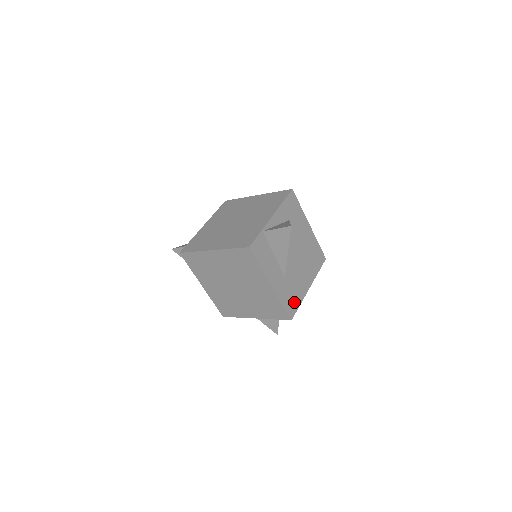
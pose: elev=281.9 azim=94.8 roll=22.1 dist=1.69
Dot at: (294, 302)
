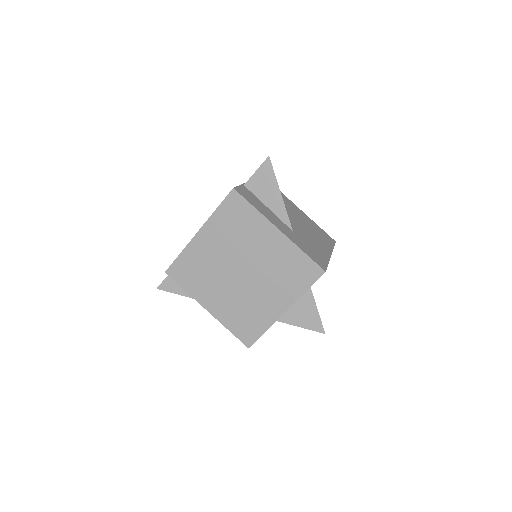
Dot at: (319, 258)
